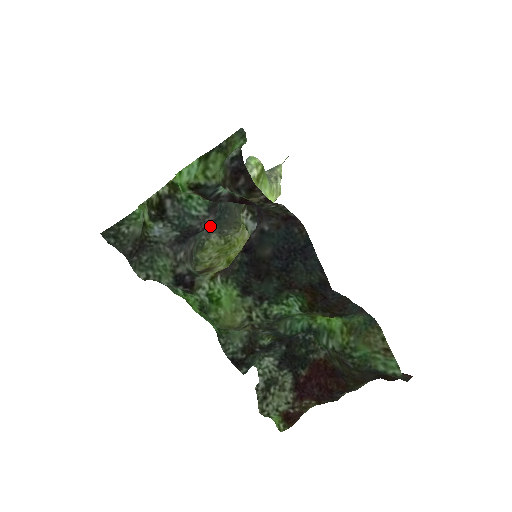
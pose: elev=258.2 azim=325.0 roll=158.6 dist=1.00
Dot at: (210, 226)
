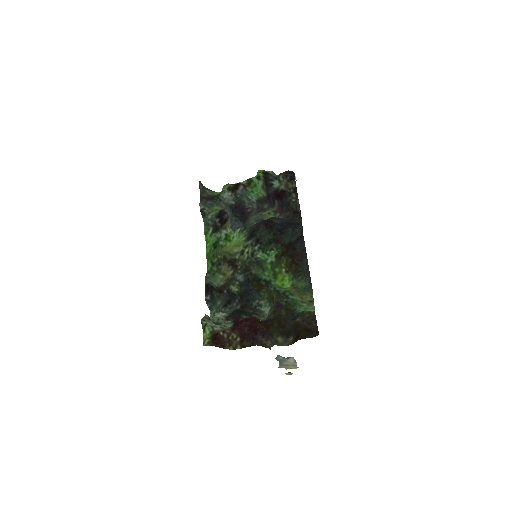
Dot at: occluded
